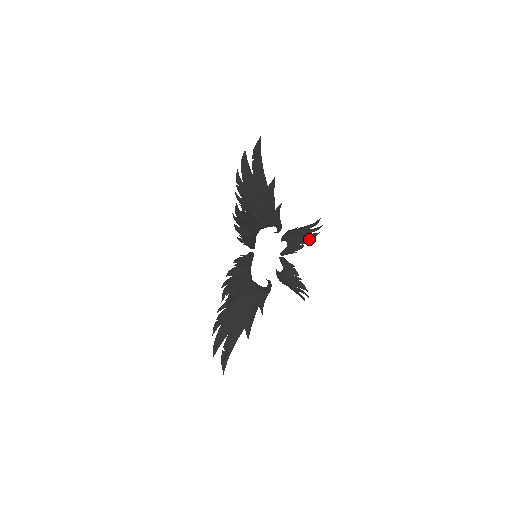
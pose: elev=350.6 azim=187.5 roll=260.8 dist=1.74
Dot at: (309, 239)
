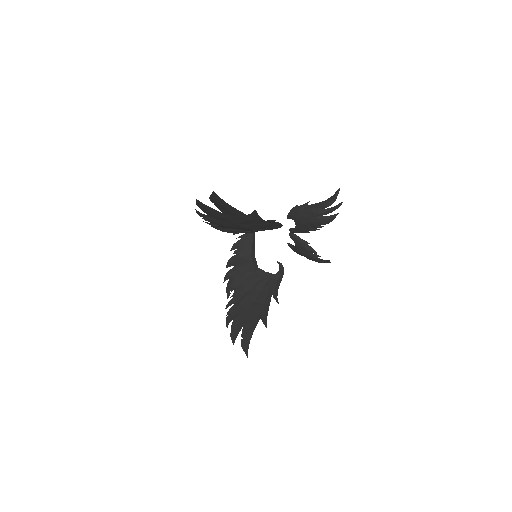
Dot at: (324, 224)
